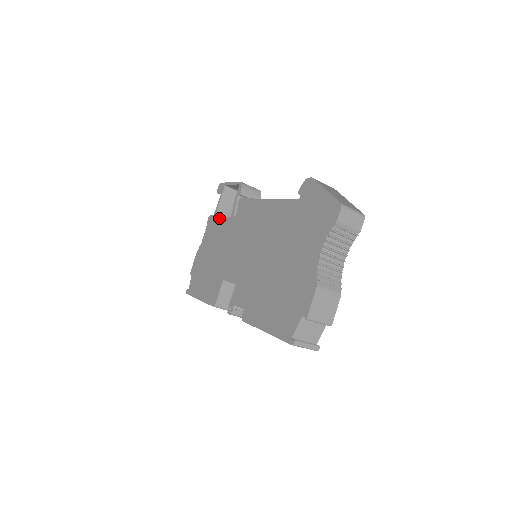
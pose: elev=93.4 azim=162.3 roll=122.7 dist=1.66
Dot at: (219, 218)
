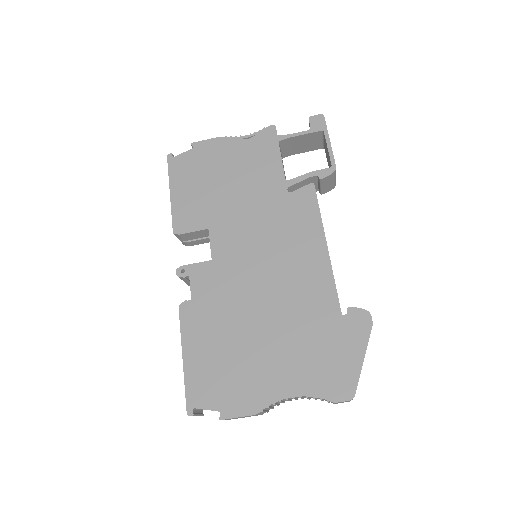
Dot at: (278, 154)
